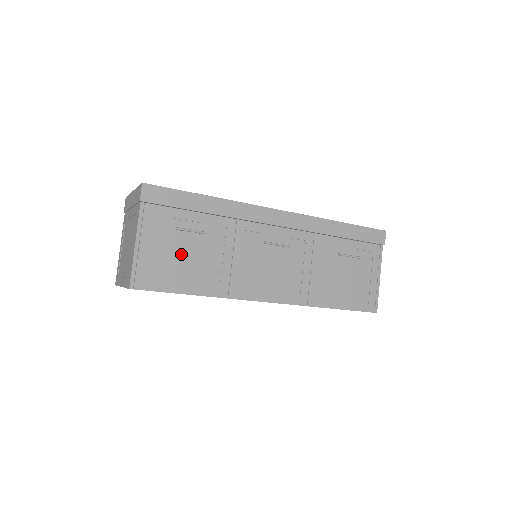
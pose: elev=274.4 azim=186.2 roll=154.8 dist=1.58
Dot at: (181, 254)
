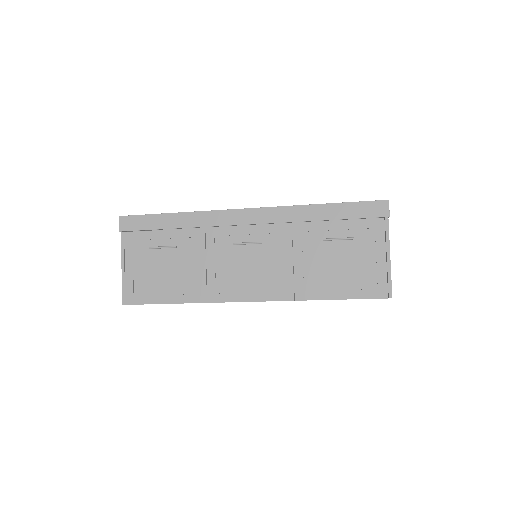
Dot at: (160, 269)
